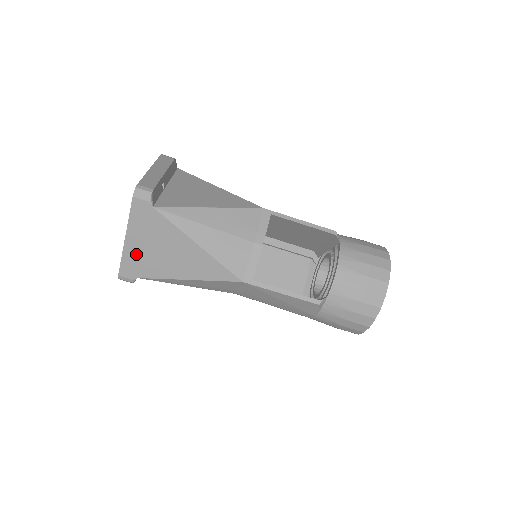
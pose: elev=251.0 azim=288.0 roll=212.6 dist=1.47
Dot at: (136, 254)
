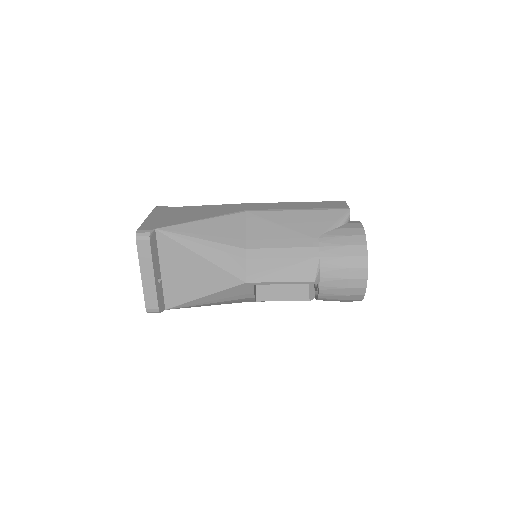
Dot at: occluded
